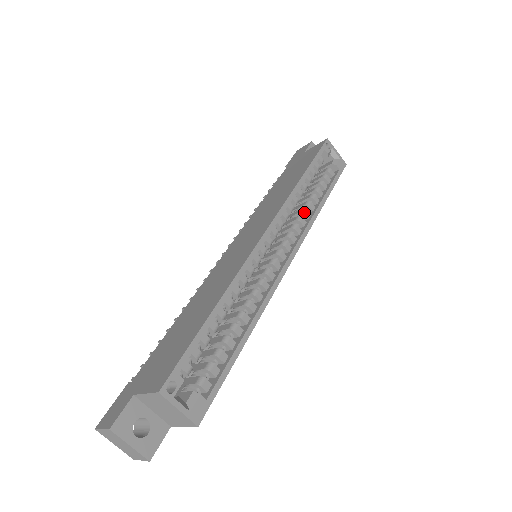
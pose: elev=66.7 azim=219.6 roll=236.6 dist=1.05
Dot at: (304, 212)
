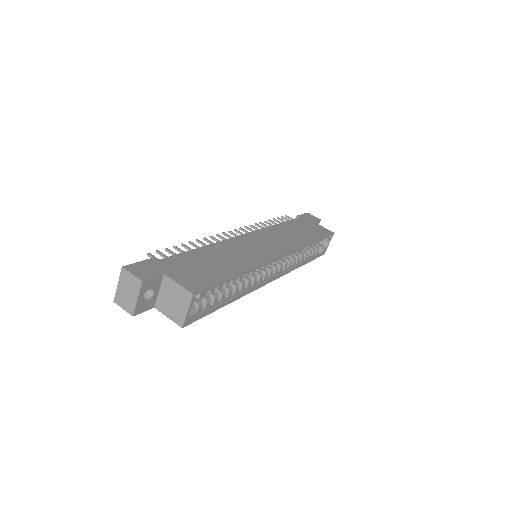
Dot at: (295, 260)
